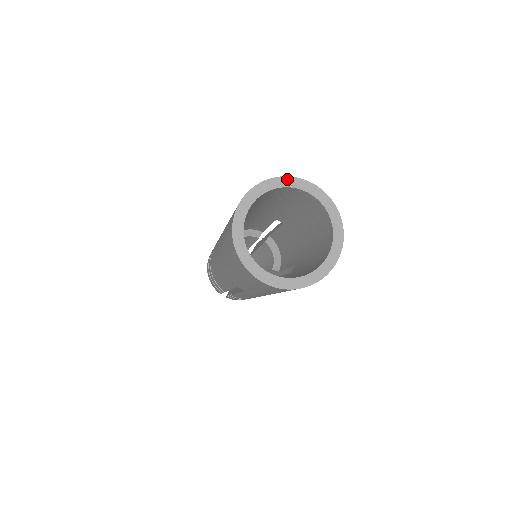
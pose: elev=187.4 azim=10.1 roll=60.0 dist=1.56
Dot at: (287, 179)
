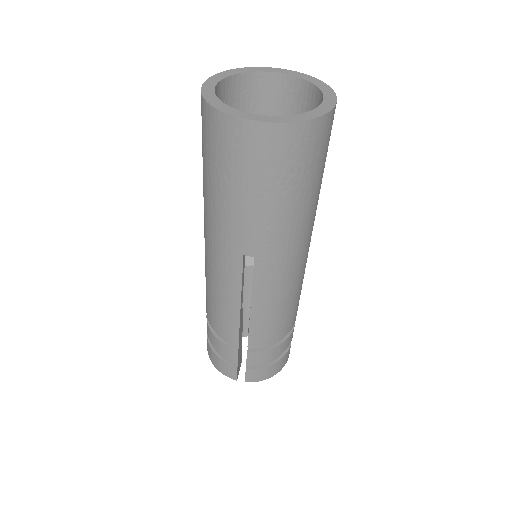
Dot at: (246, 69)
